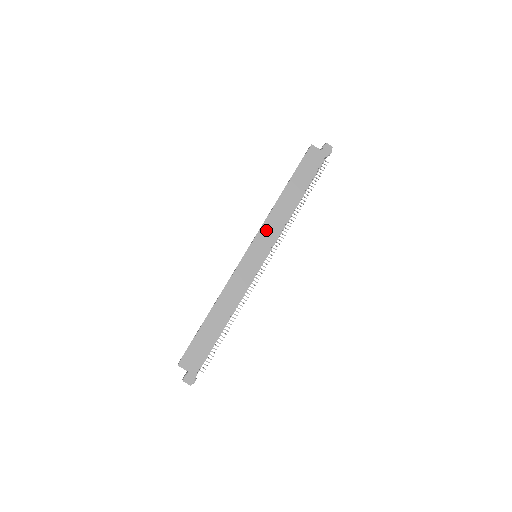
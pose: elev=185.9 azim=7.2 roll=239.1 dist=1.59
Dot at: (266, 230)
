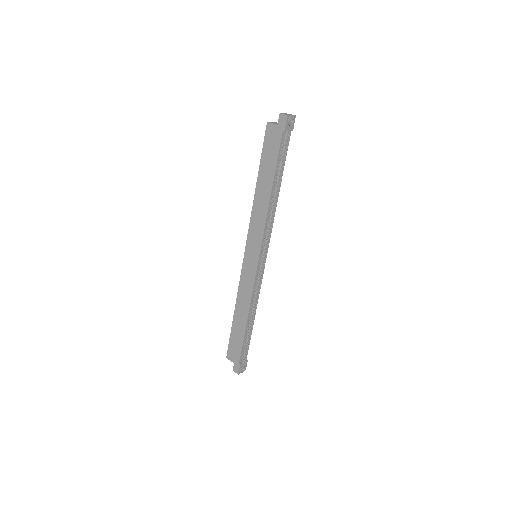
Dot at: (253, 230)
